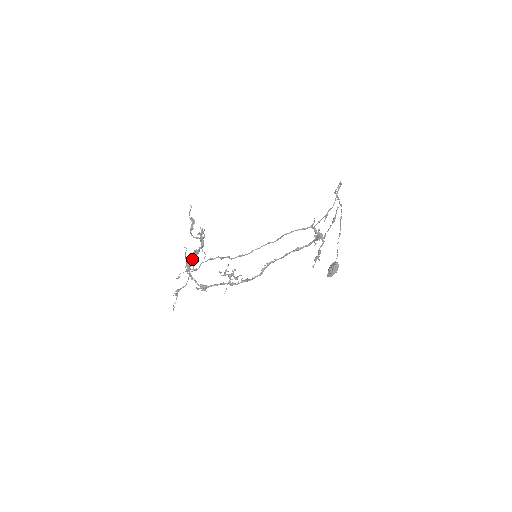
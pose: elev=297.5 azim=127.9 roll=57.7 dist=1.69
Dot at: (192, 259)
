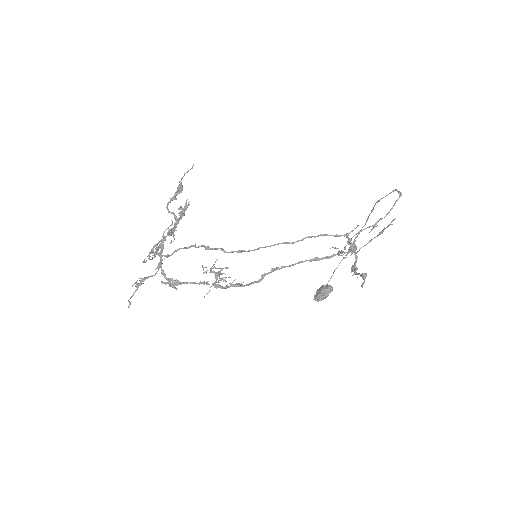
Dot at: (160, 240)
